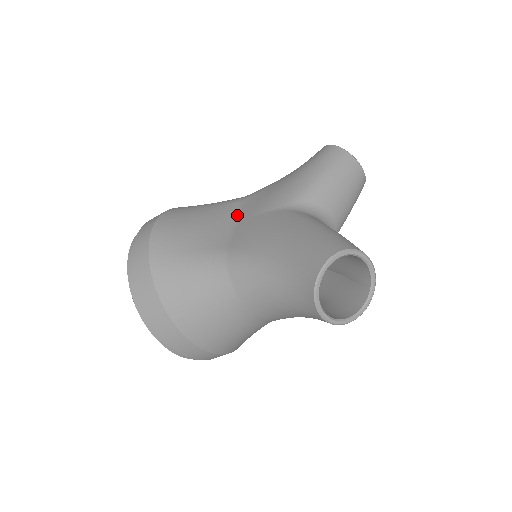
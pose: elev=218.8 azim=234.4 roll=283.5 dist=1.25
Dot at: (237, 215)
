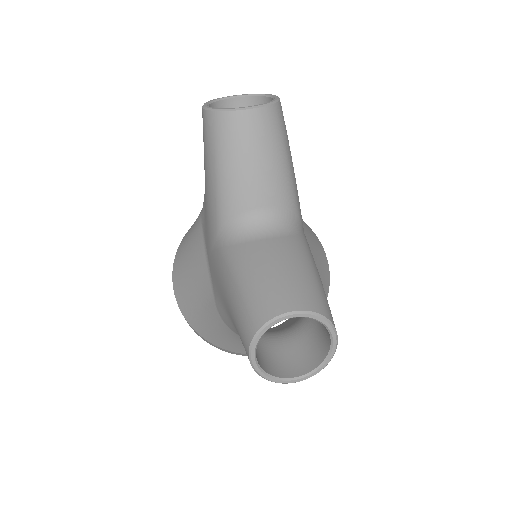
Dot at: (205, 249)
